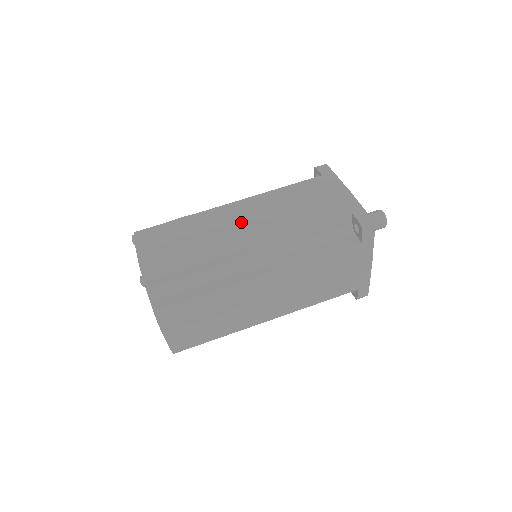
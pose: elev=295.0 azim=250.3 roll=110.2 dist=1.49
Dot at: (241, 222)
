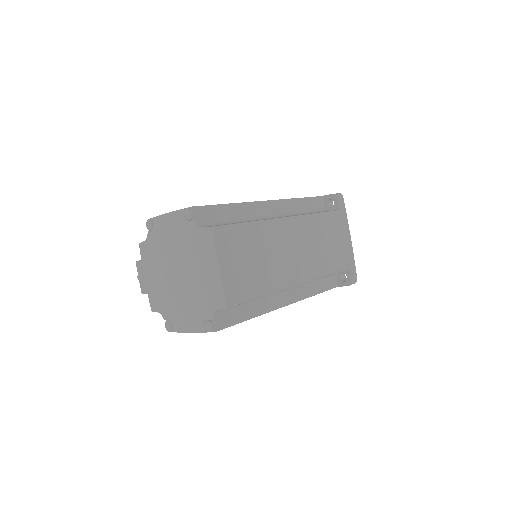
Dot at: occluded
